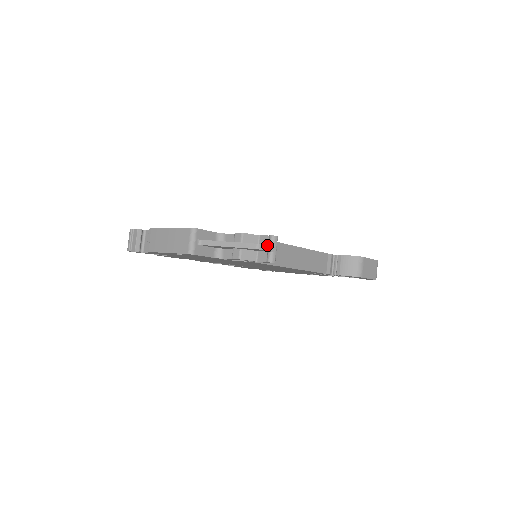
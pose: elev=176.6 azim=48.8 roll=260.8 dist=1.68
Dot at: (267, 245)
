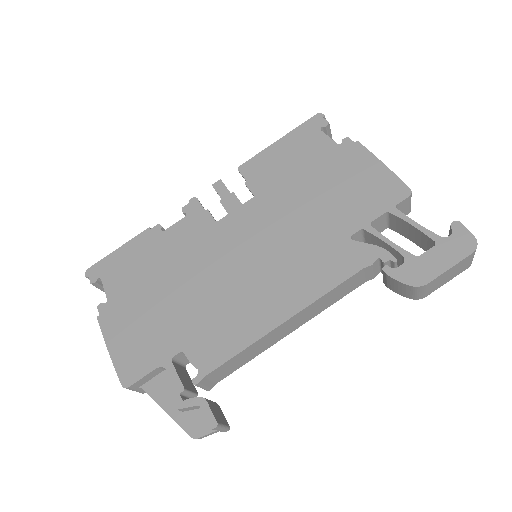
Dot at: (206, 434)
